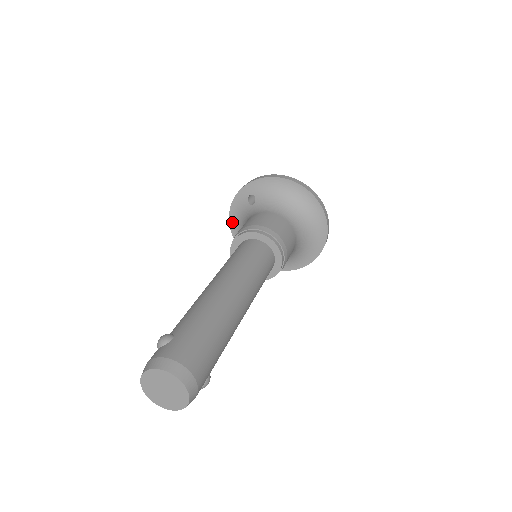
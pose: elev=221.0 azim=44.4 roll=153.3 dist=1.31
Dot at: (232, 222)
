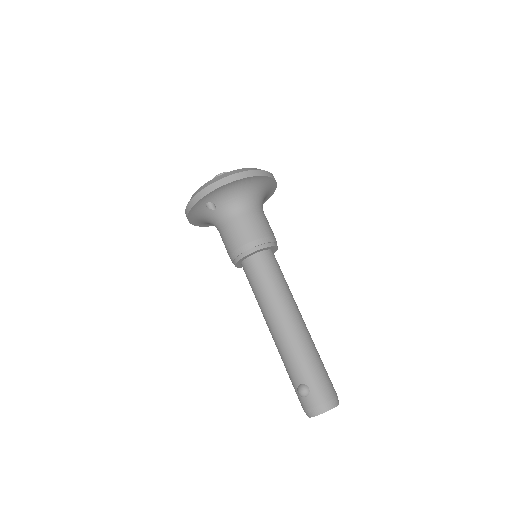
Dot at: (192, 220)
